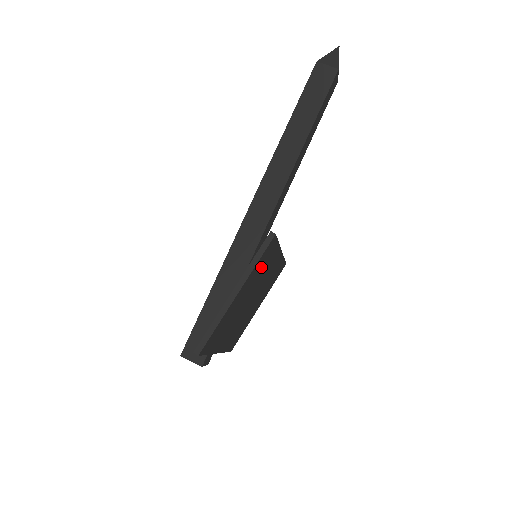
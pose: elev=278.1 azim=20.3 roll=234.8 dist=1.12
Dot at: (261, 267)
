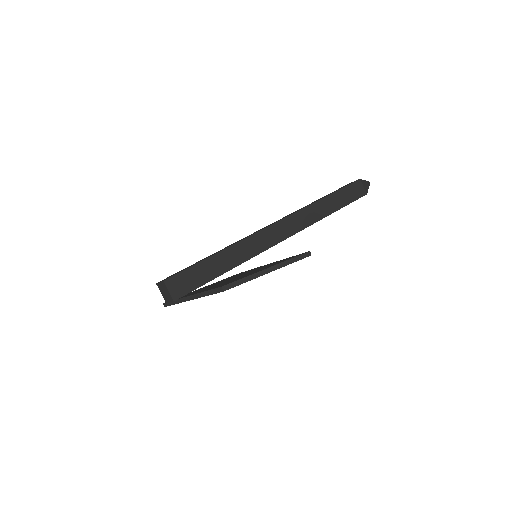
Dot at: occluded
